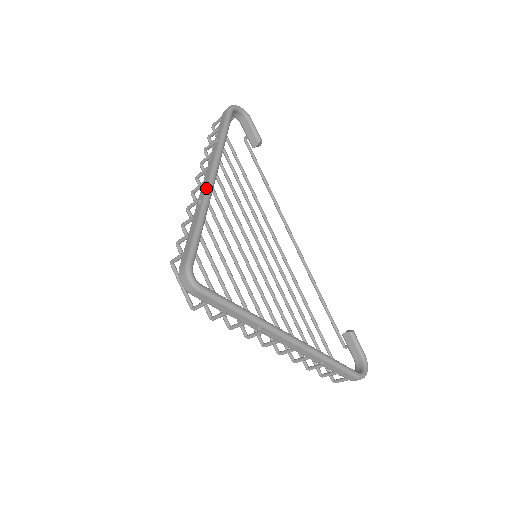
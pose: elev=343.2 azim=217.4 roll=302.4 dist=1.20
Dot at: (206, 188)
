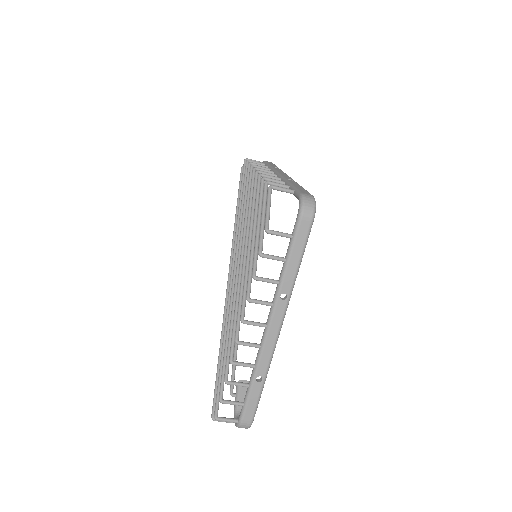
Dot at: occluded
